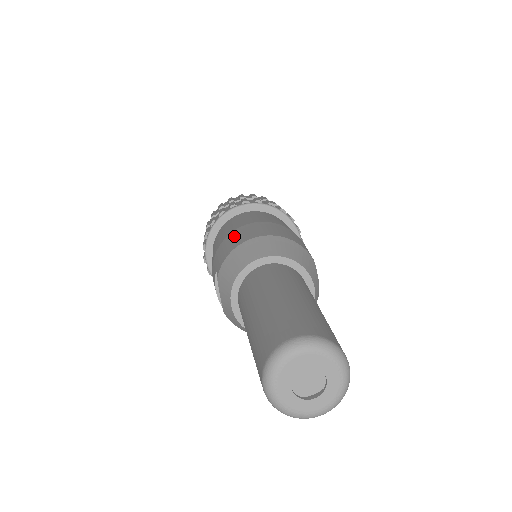
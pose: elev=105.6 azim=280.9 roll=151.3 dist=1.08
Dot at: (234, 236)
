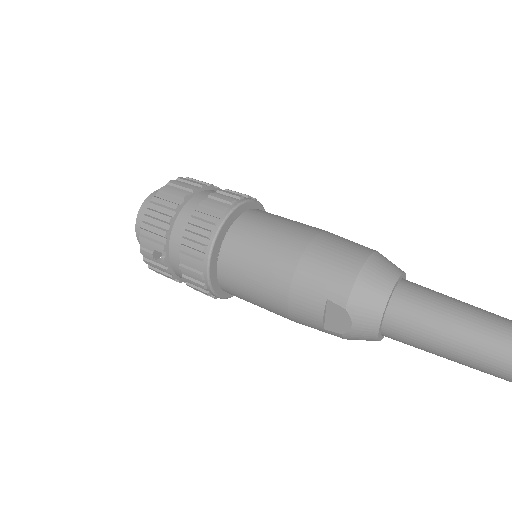
Dot at: (323, 260)
